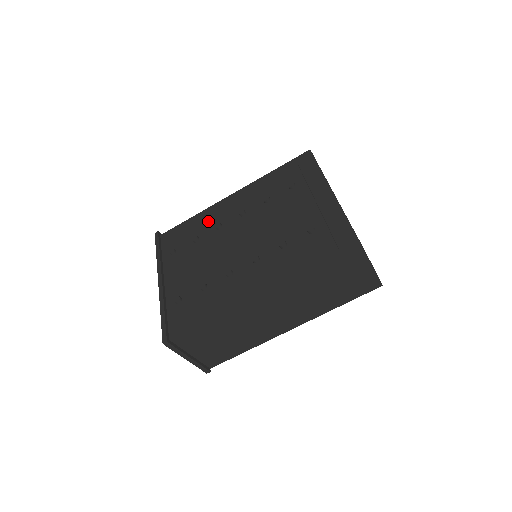
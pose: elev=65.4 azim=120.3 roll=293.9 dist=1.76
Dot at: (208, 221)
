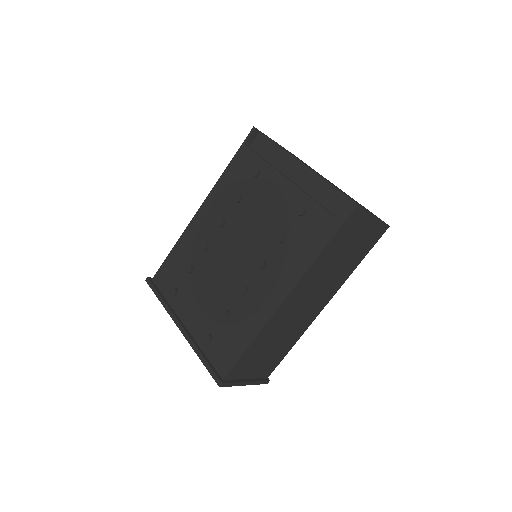
Dot at: (192, 245)
